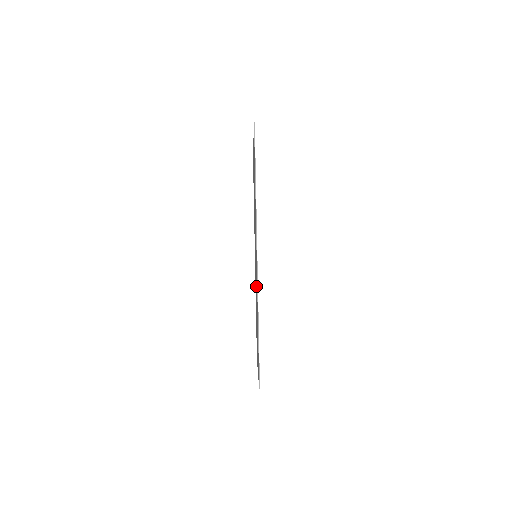
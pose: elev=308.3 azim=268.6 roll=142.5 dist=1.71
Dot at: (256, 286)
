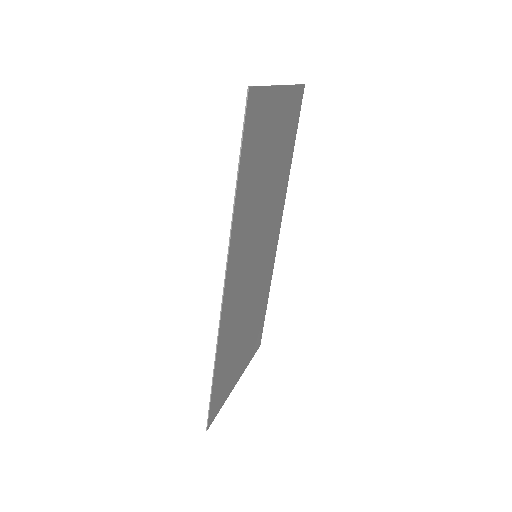
Dot at: (241, 301)
